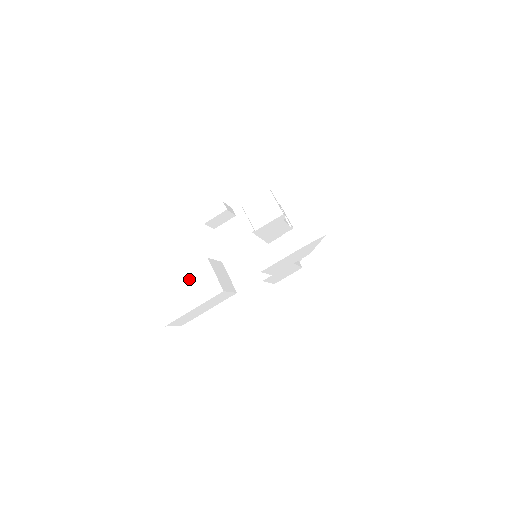
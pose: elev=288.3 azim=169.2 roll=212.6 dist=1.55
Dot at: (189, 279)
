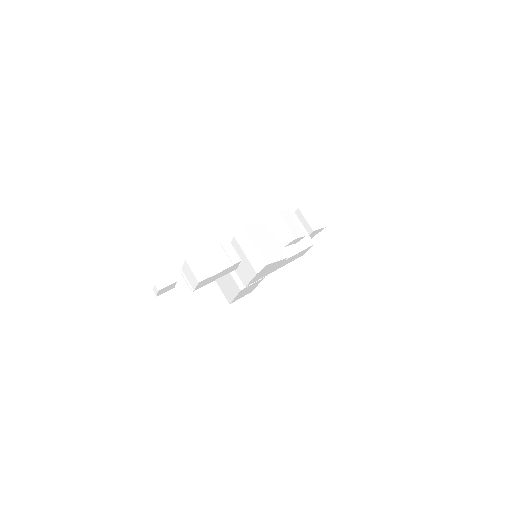
Dot at: (224, 276)
